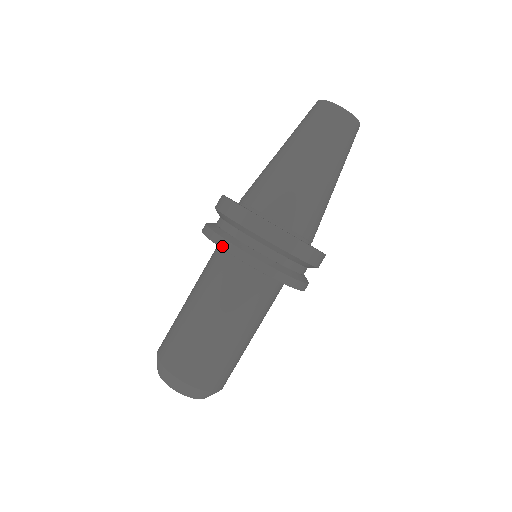
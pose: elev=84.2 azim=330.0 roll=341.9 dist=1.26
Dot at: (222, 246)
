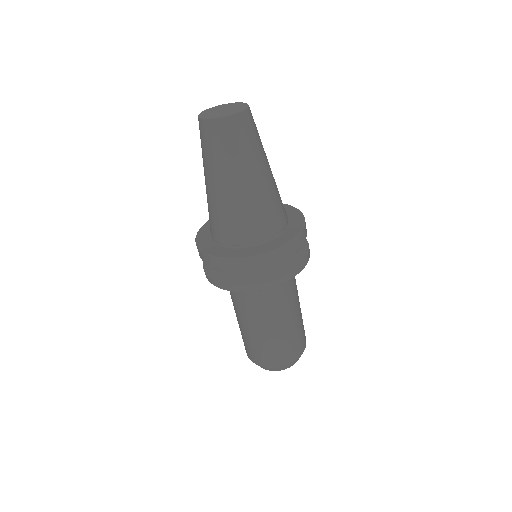
Dot at: (221, 288)
